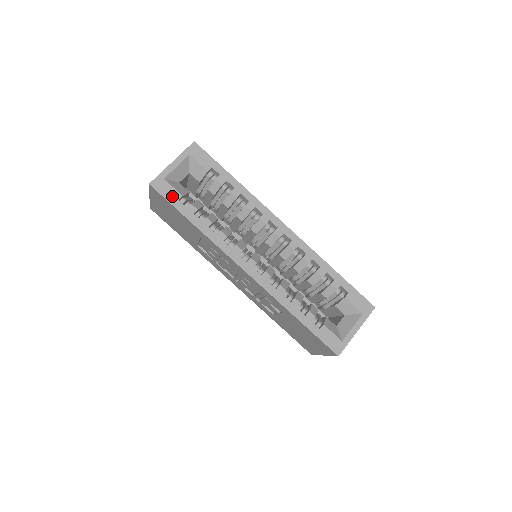
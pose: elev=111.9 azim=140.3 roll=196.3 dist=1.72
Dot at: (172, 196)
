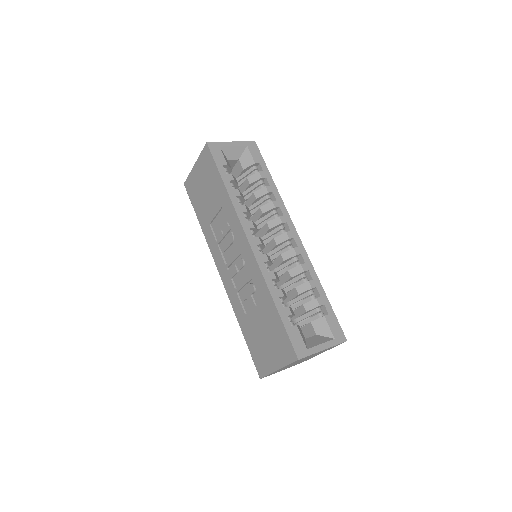
Dot at: (220, 160)
